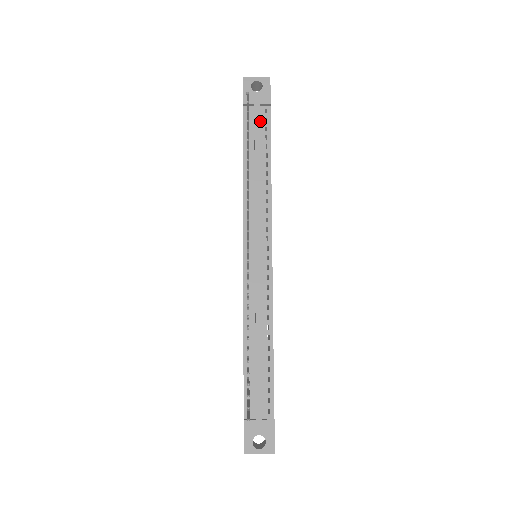
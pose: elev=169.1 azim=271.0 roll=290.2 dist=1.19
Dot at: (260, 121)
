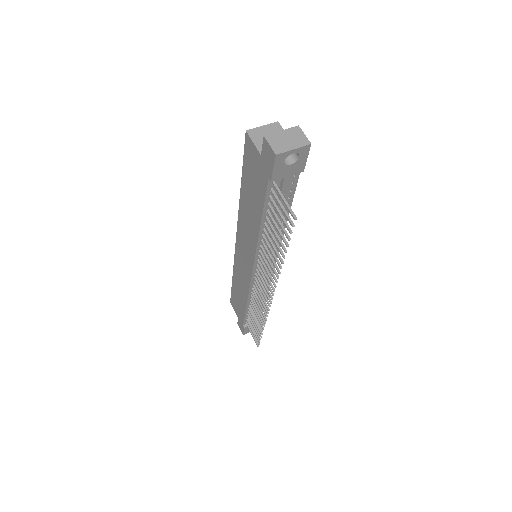
Dot at: (286, 186)
